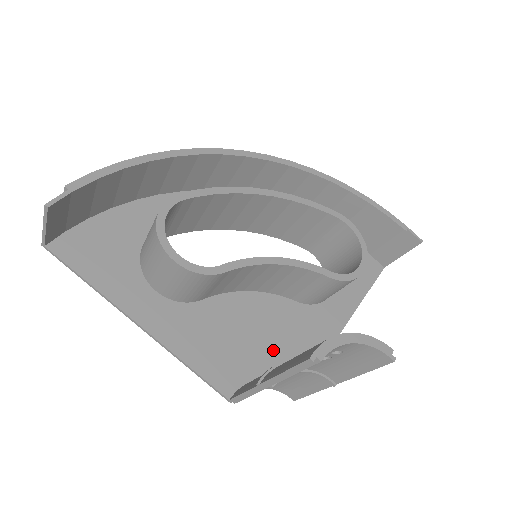
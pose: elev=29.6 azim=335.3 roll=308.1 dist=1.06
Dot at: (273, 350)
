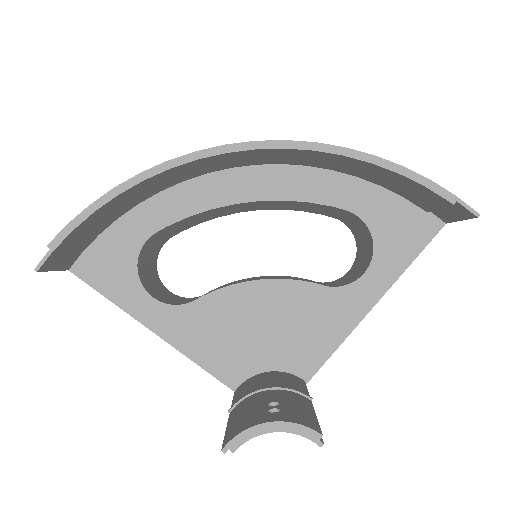
Dot at: (281, 343)
